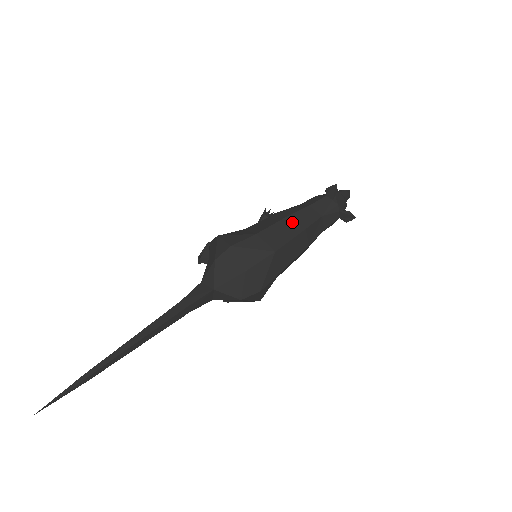
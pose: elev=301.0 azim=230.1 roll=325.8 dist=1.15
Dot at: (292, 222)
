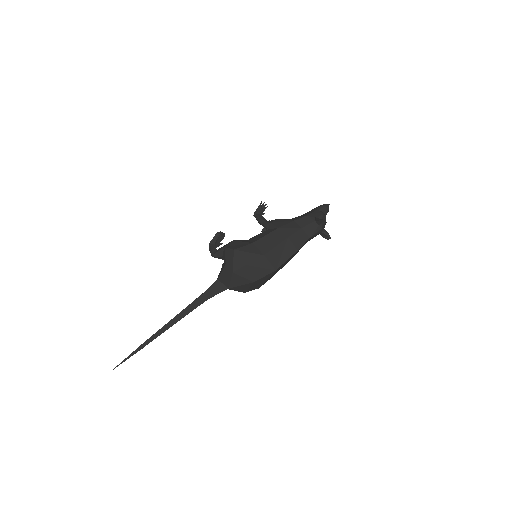
Dot at: (289, 244)
